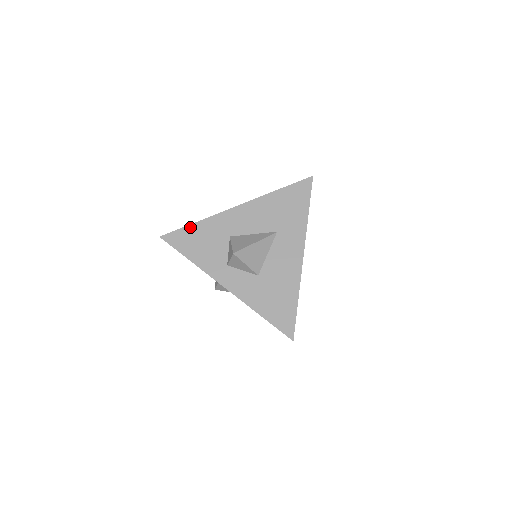
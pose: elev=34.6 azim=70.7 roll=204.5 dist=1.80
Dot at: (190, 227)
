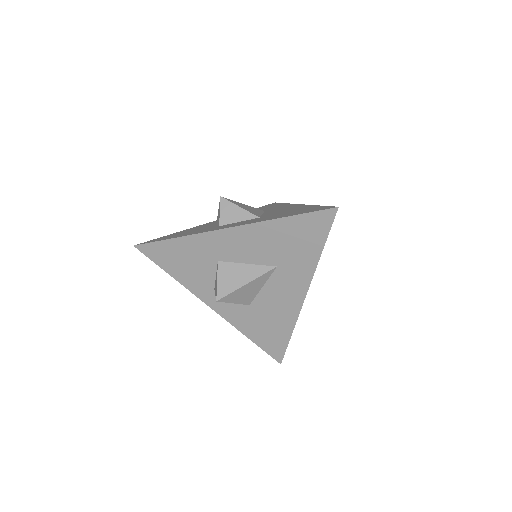
Dot at: (169, 242)
